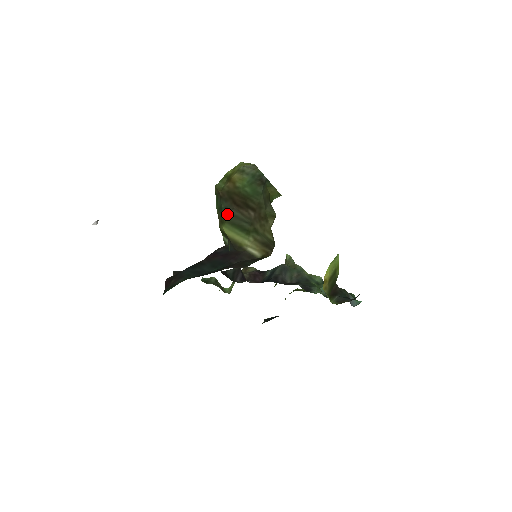
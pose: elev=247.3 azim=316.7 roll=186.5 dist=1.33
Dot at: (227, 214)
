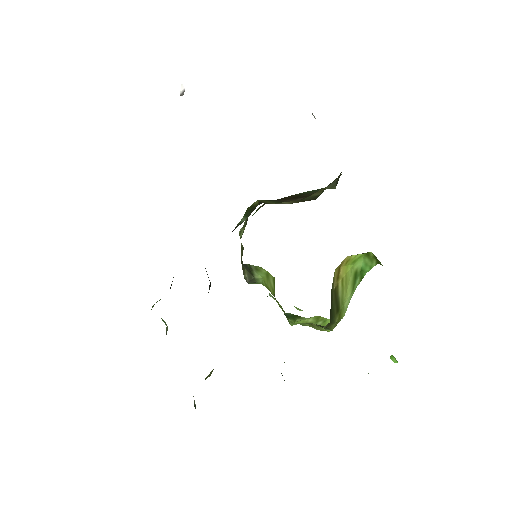
Dot at: occluded
